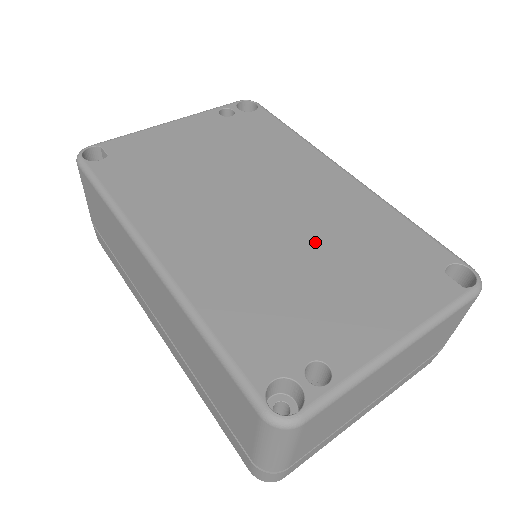
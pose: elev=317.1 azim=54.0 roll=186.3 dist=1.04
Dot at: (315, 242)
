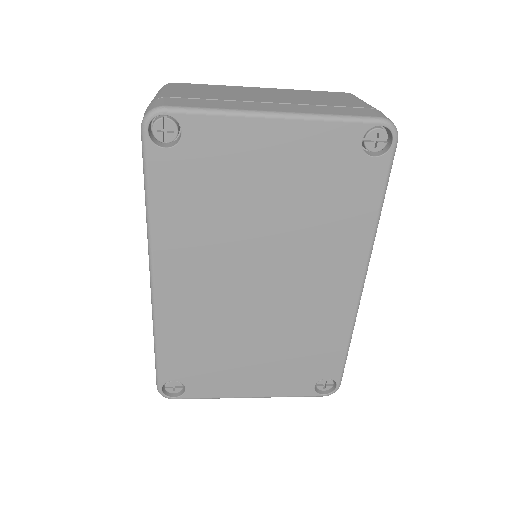
Dot at: occluded
